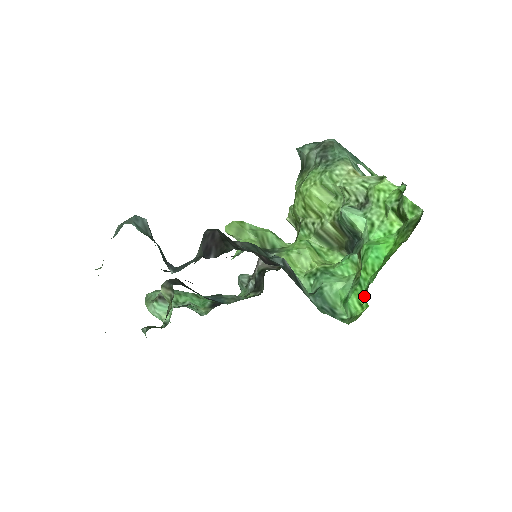
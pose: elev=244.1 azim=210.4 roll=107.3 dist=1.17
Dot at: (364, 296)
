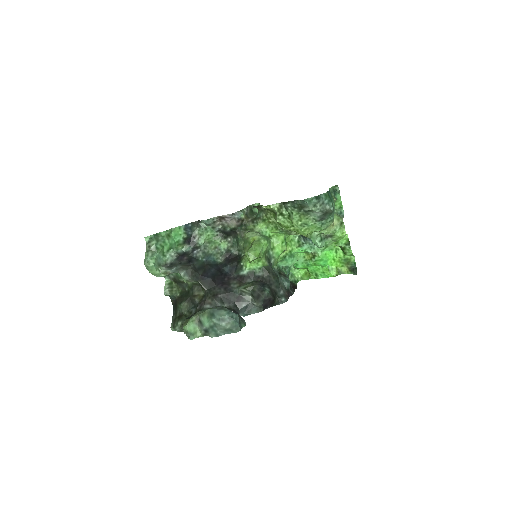
Dot at: (309, 272)
